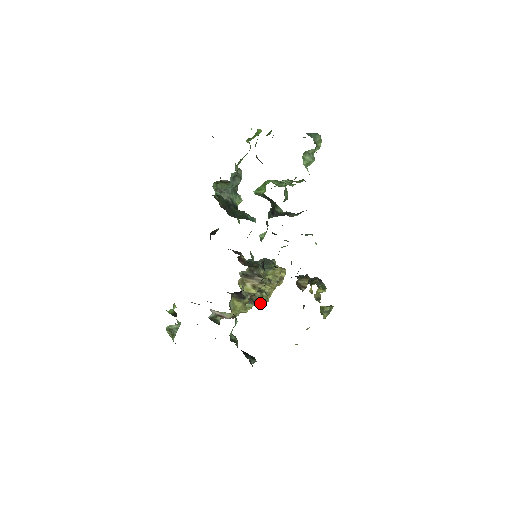
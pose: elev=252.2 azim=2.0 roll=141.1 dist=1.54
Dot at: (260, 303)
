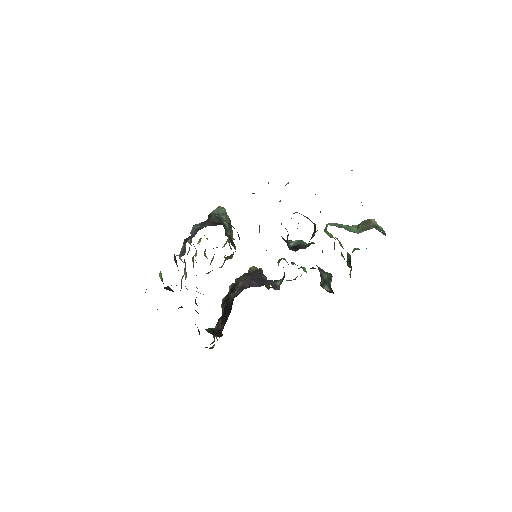
Dot at: occluded
